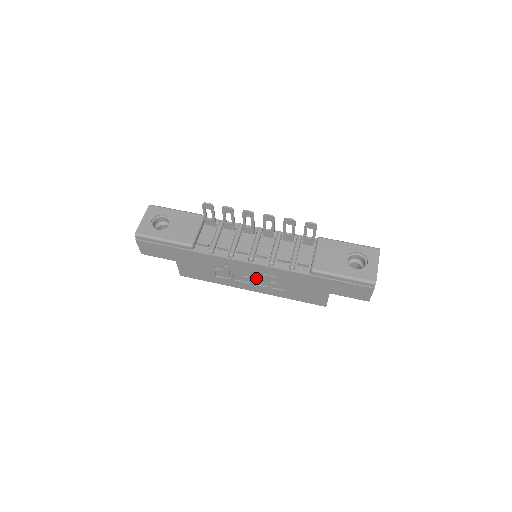
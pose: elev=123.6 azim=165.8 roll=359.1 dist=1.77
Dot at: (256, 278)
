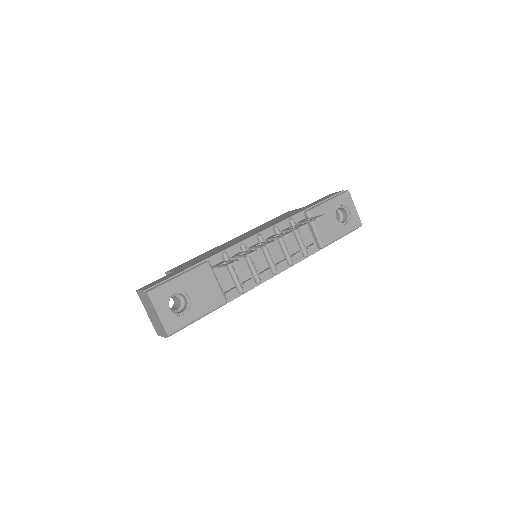
Dot at: occluded
